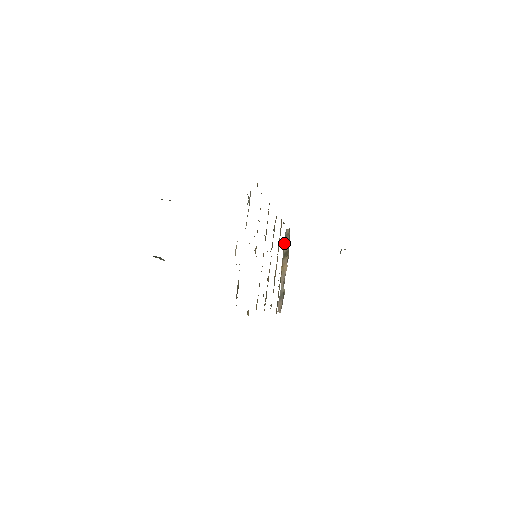
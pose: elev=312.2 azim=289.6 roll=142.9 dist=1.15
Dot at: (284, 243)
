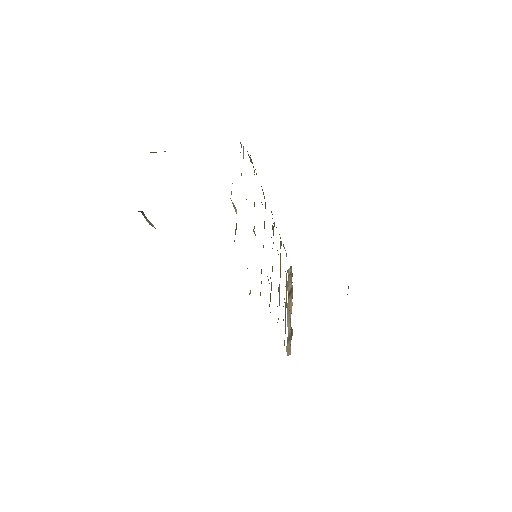
Dot at: occluded
